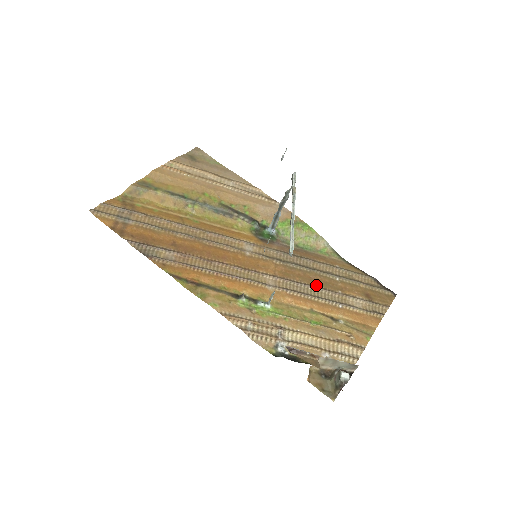
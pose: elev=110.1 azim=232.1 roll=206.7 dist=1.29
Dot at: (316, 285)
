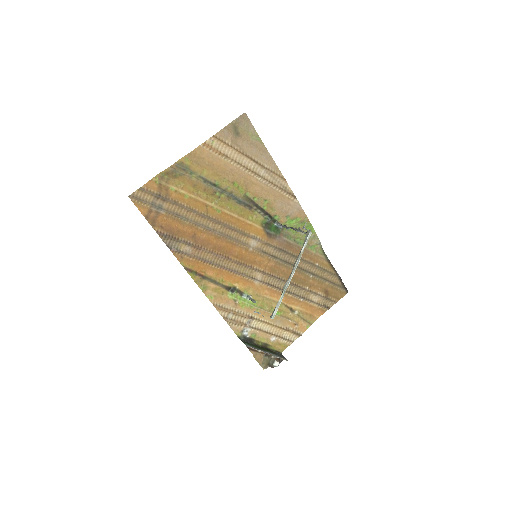
Dot at: (292, 281)
